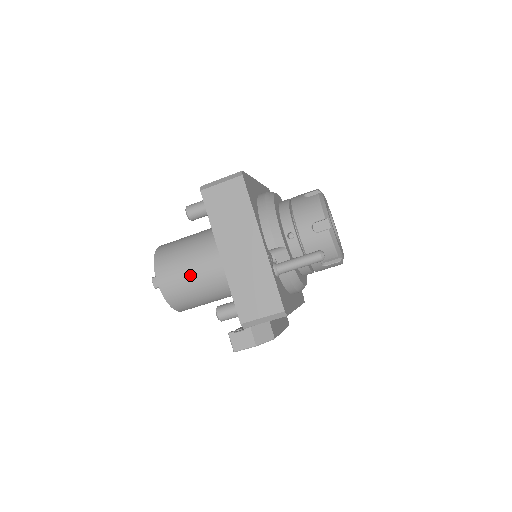
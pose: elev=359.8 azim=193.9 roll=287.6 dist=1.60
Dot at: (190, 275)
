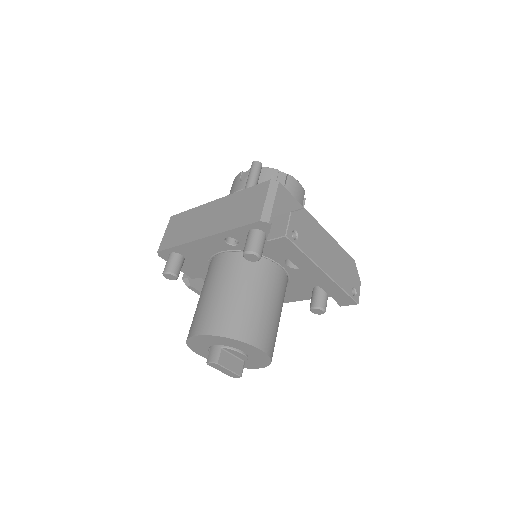
Dot at: (215, 295)
